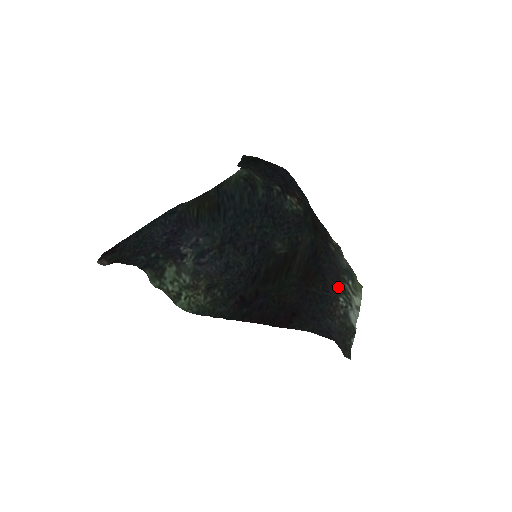
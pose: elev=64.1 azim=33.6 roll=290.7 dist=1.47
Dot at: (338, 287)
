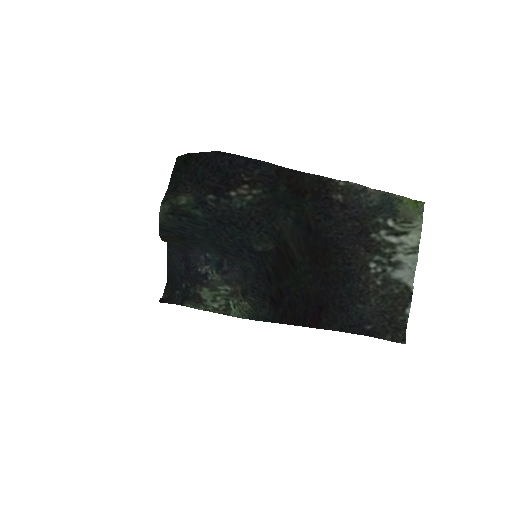
Dot at: (364, 248)
